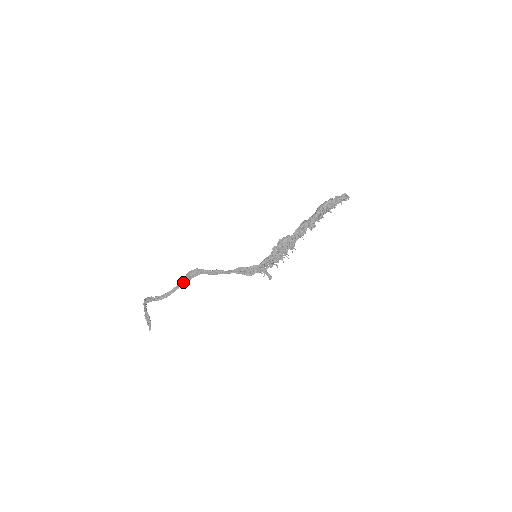
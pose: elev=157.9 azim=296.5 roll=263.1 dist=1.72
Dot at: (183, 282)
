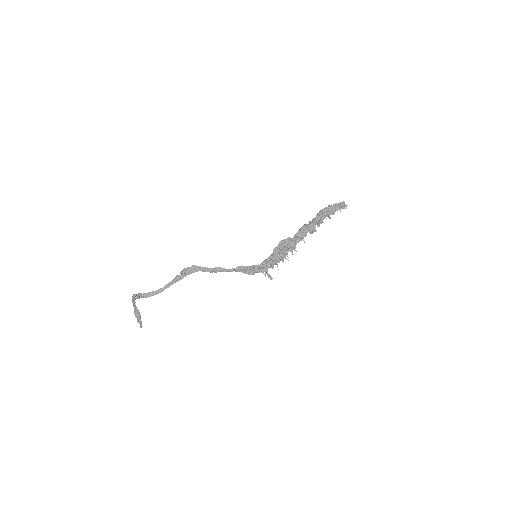
Dot at: (177, 279)
